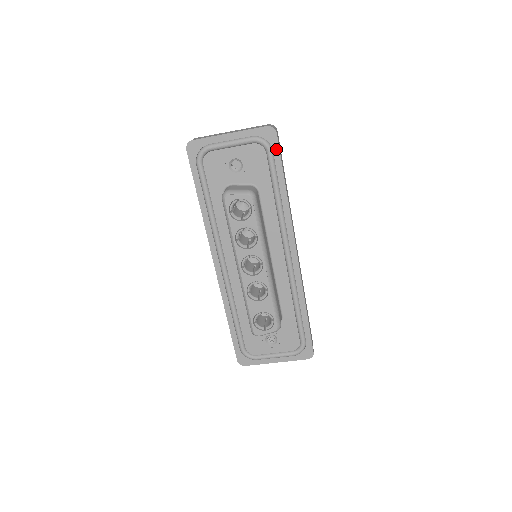
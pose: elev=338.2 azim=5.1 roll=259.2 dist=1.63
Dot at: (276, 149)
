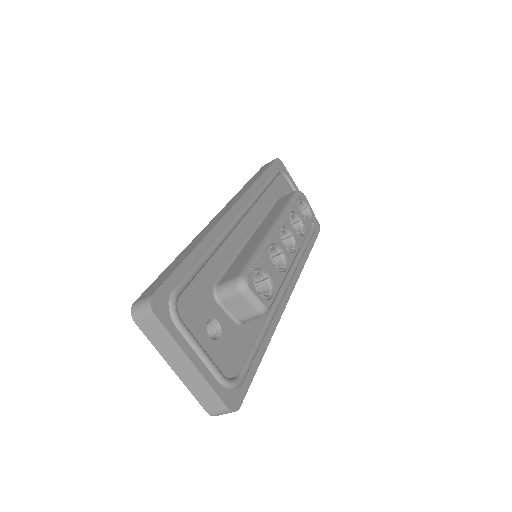
Dot at: (316, 234)
